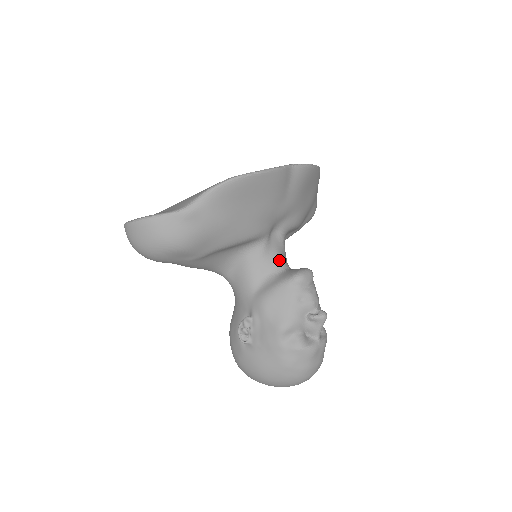
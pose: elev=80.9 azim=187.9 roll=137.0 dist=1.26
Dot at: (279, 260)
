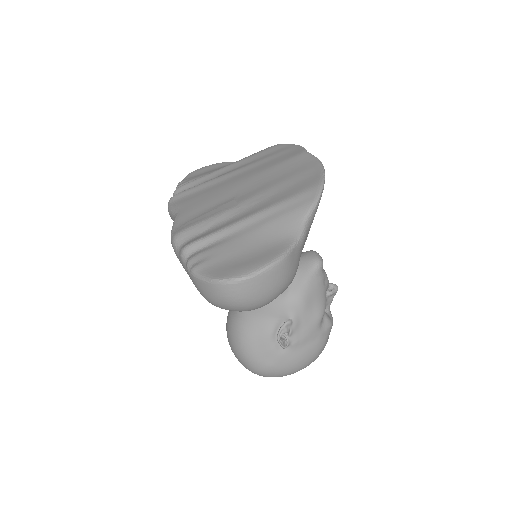
Dot at: occluded
